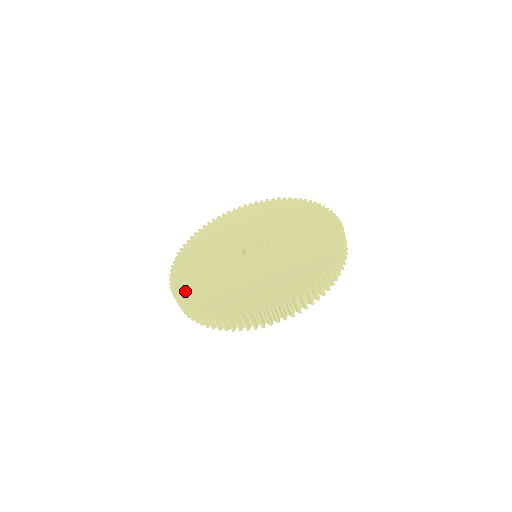
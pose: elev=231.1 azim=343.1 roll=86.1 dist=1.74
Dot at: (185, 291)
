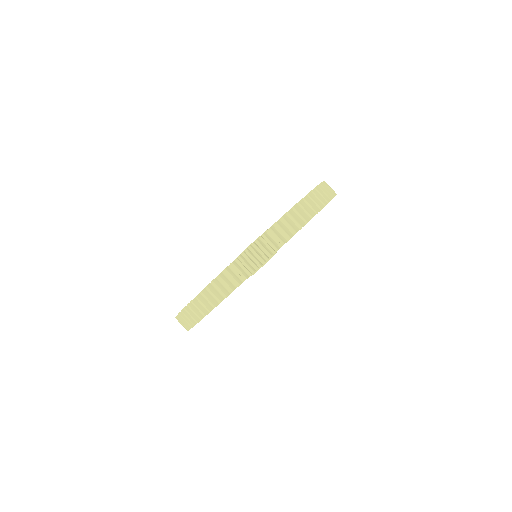
Dot at: occluded
